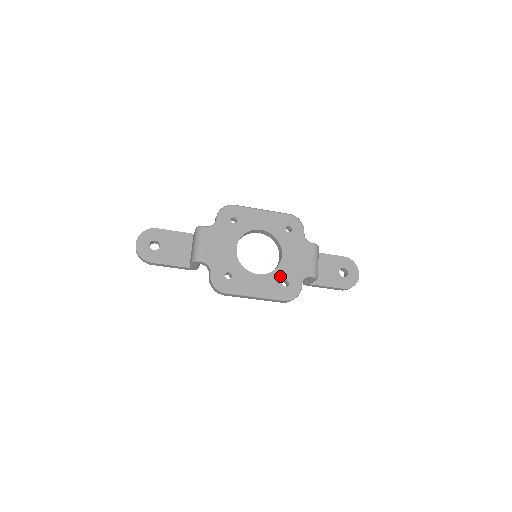
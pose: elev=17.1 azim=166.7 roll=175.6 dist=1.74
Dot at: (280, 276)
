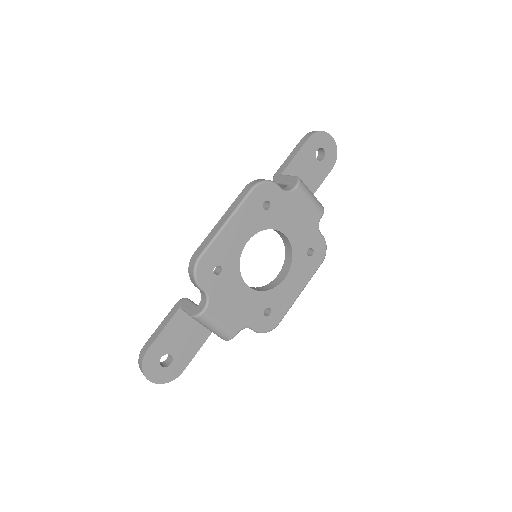
Dot at: (301, 253)
